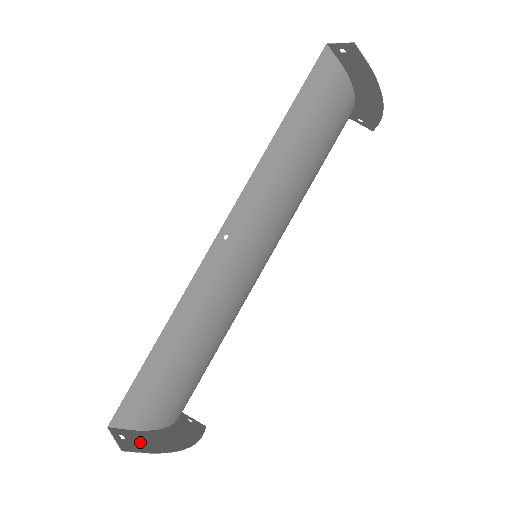
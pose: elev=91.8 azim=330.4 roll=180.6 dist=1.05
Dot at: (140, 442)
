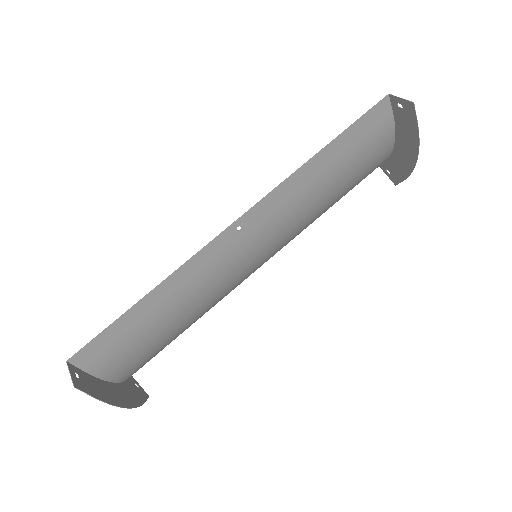
Dot at: (91, 386)
